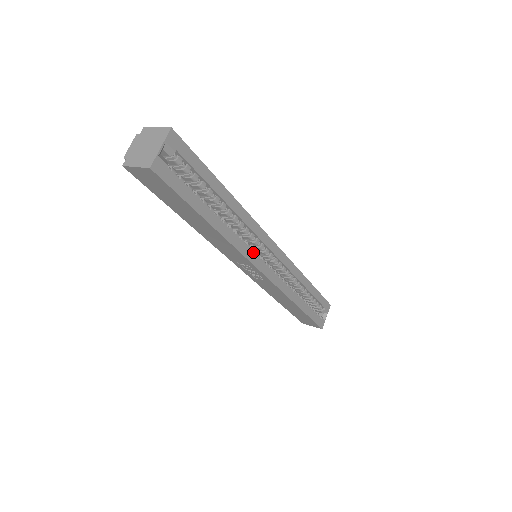
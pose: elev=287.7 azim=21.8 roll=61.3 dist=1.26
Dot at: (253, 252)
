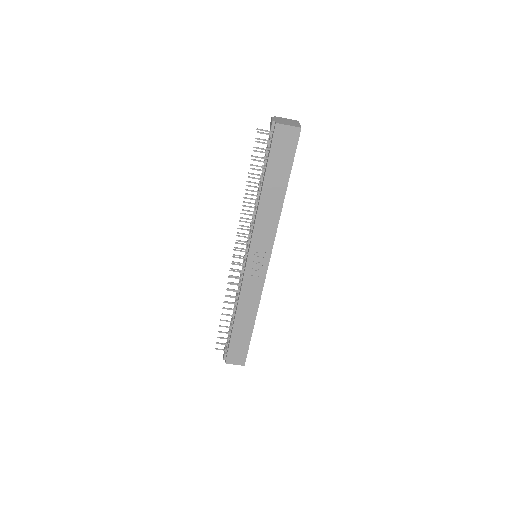
Dot at: occluded
